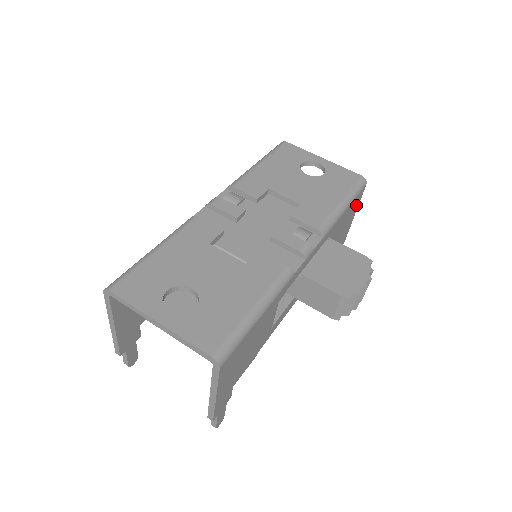
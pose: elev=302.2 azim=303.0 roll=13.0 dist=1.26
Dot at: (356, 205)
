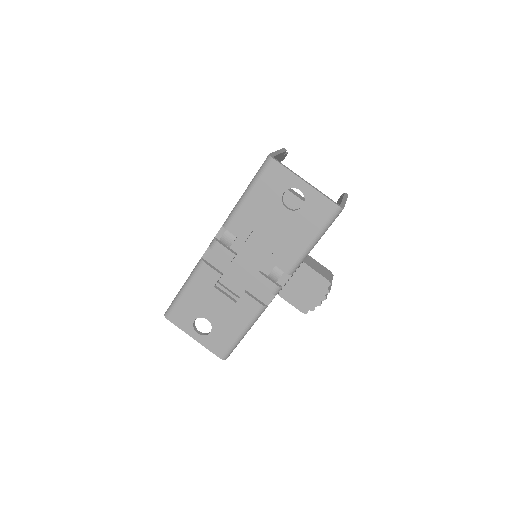
Dot at: occluded
